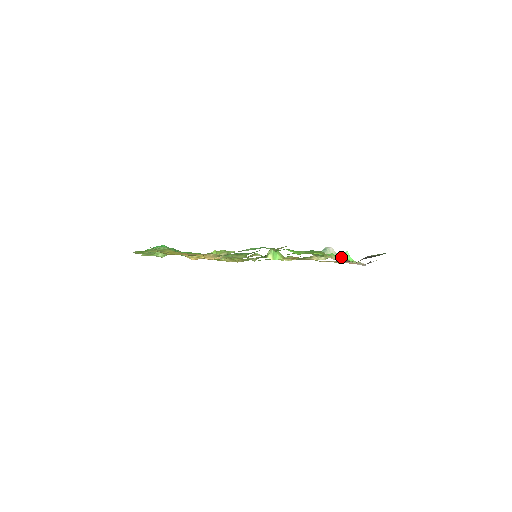
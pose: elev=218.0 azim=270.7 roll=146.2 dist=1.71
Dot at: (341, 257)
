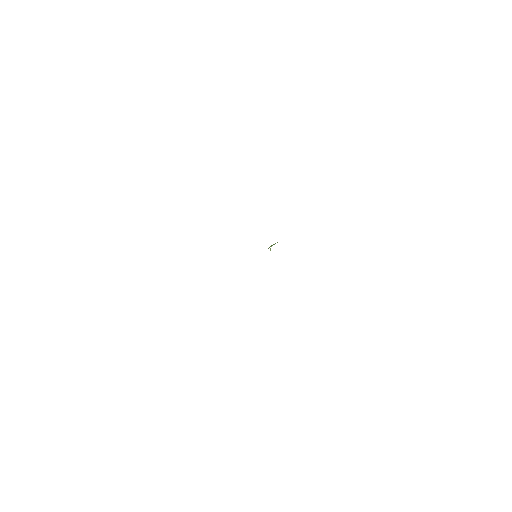
Dot at: occluded
